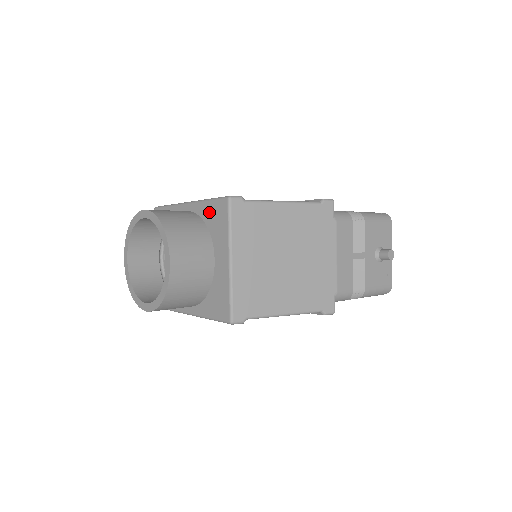
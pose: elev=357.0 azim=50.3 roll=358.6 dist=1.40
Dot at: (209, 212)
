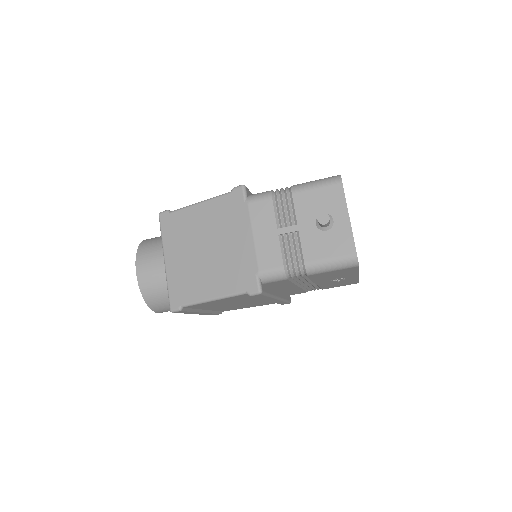
Dot at: occluded
